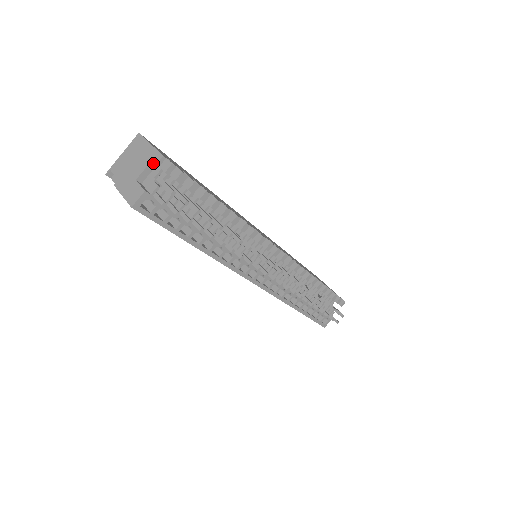
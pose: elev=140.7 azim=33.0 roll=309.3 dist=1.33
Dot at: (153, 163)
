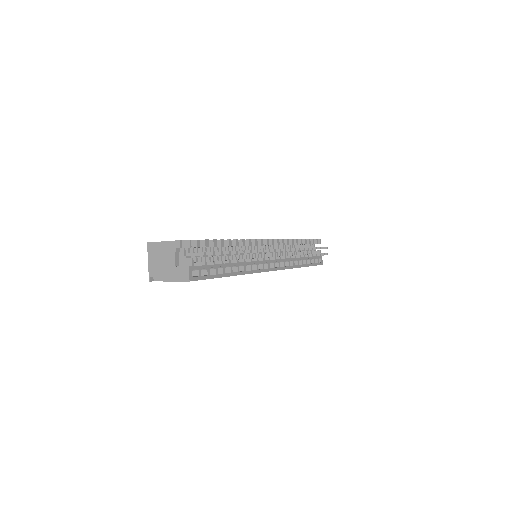
Dot at: (177, 249)
